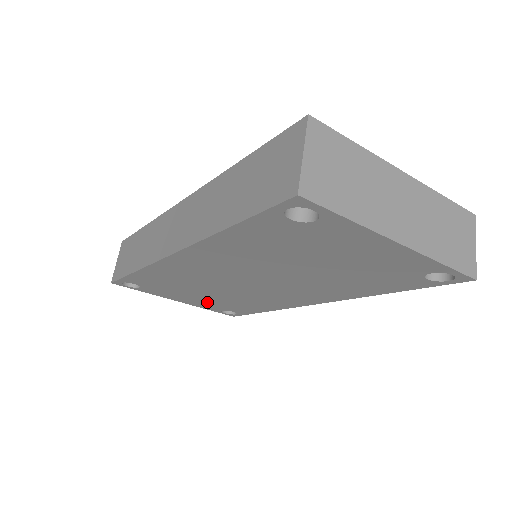
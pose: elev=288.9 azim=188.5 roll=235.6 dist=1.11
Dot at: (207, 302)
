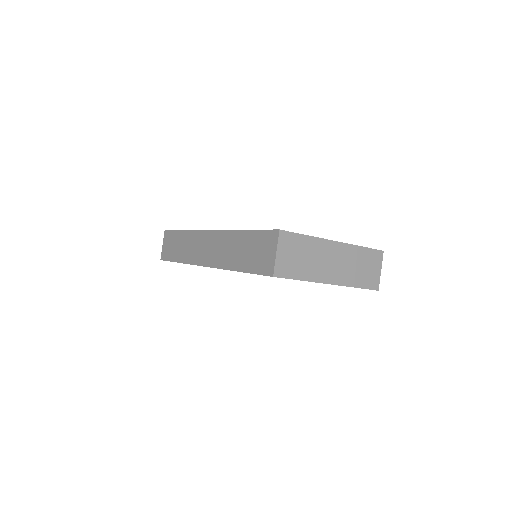
Dot at: occluded
